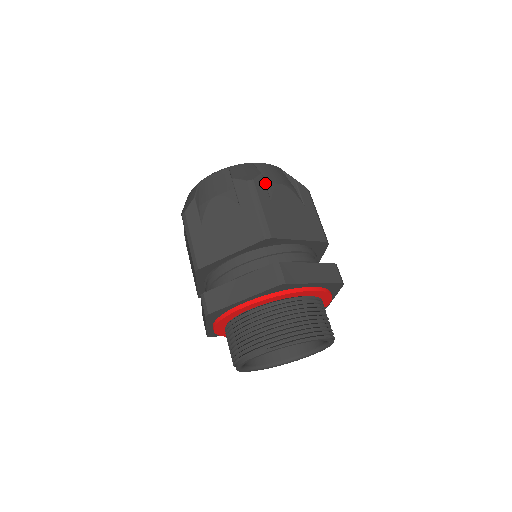
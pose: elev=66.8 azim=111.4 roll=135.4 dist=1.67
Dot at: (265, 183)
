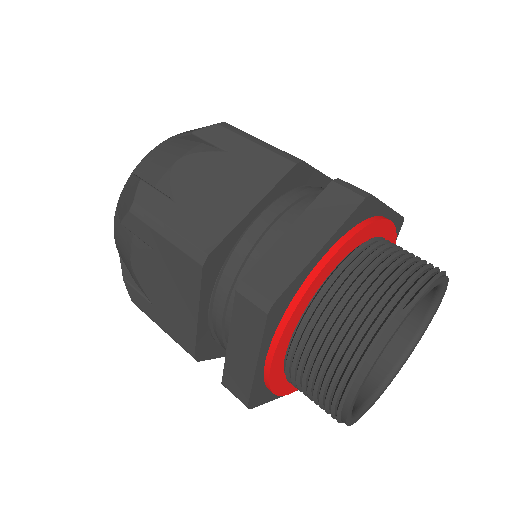
Dot at: occluded
